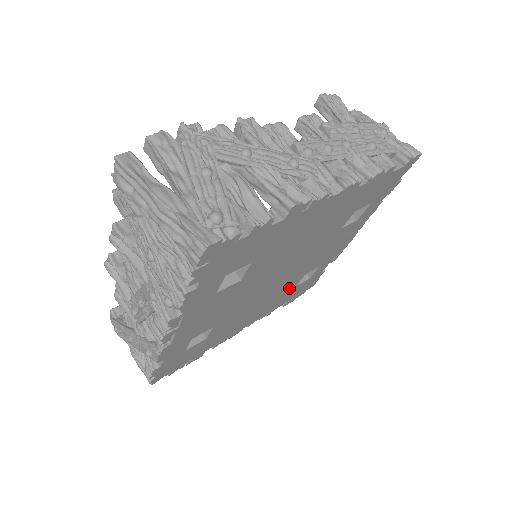
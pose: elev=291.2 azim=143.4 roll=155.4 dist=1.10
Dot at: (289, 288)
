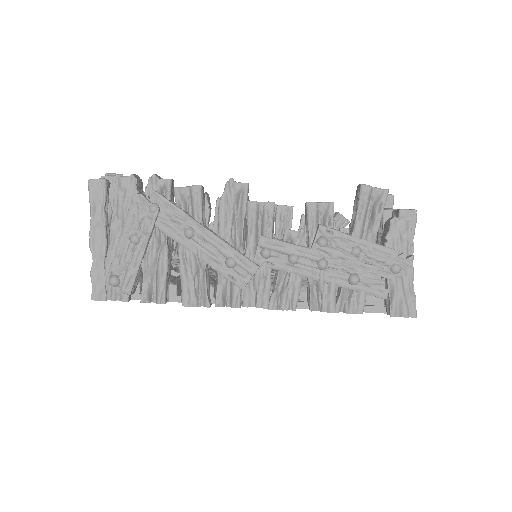
Dot at: occluded
